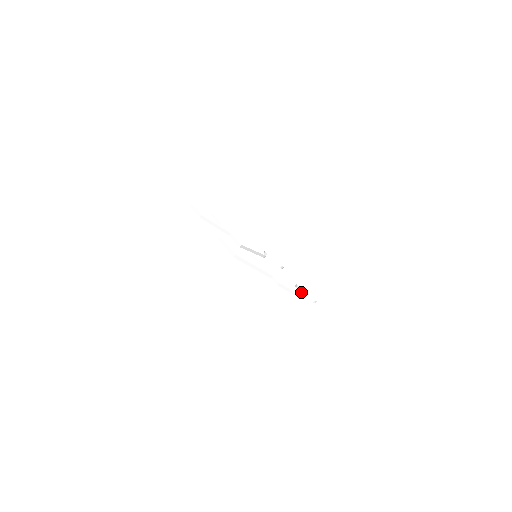
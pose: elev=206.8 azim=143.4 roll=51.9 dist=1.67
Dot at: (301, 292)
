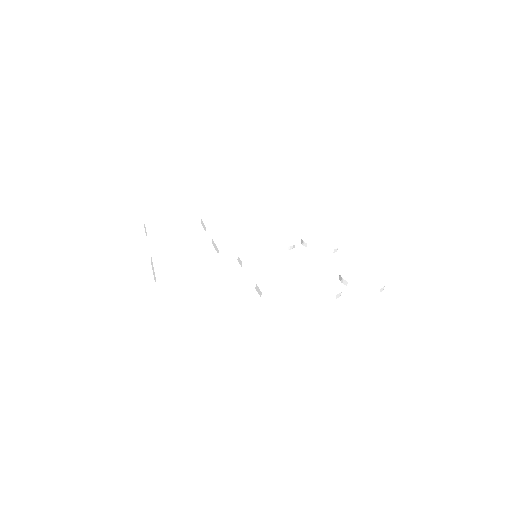
Dot at: (345, 284)
